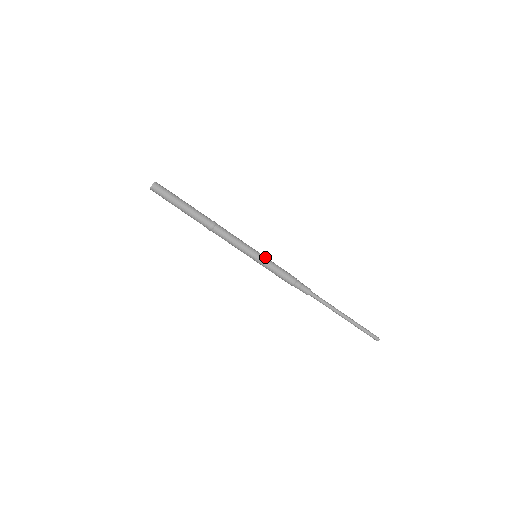
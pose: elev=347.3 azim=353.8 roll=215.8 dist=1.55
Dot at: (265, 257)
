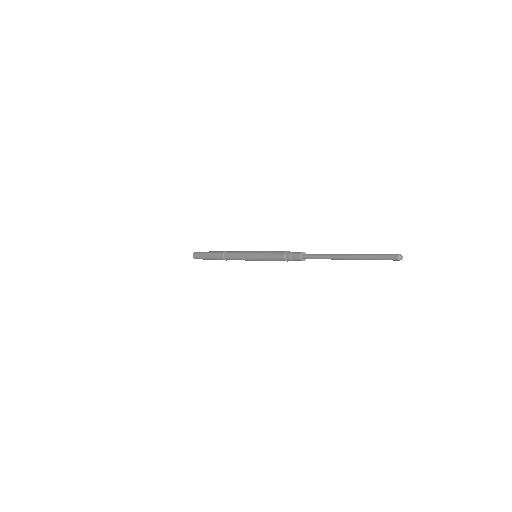
Dot at: (259, 252)
